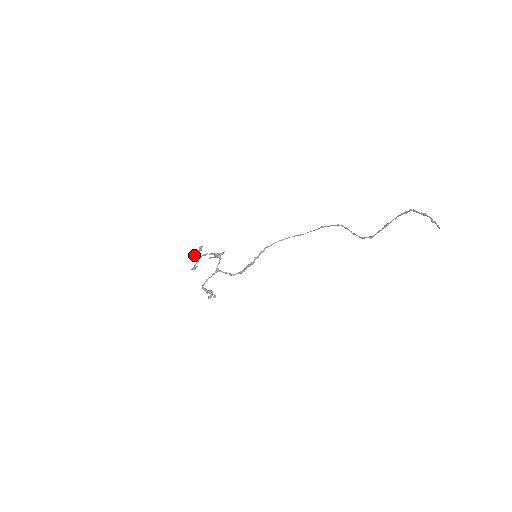
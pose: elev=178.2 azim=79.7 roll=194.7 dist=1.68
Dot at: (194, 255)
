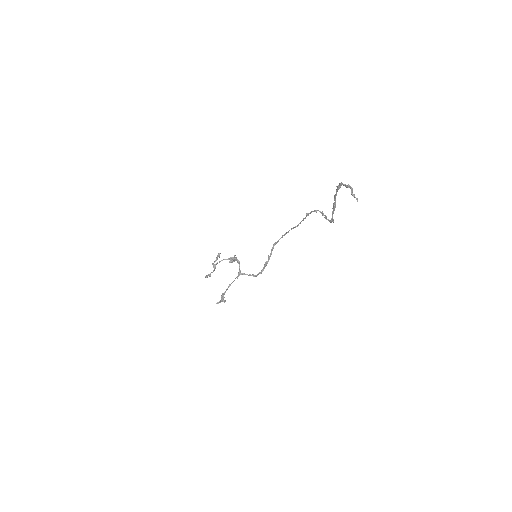
Dot at: (212, 263)
